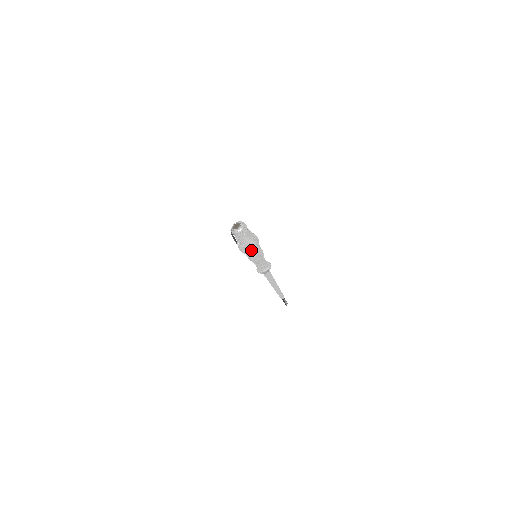
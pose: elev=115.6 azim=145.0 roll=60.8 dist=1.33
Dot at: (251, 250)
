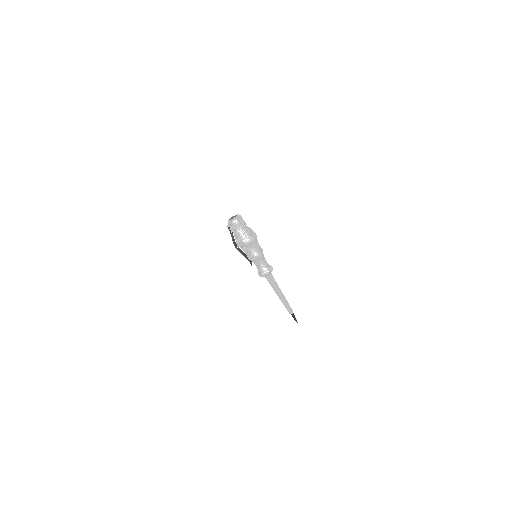
Dot at: (254, 237)
